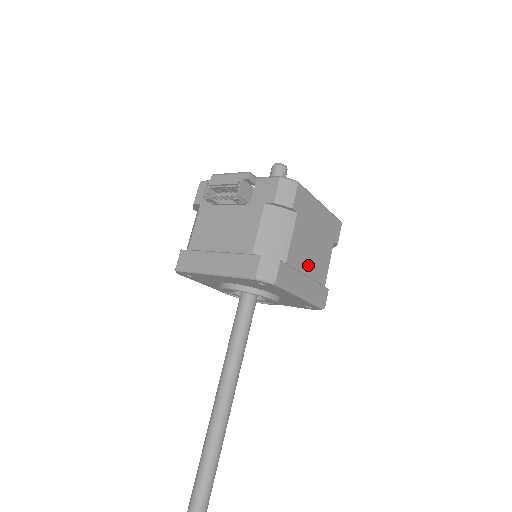
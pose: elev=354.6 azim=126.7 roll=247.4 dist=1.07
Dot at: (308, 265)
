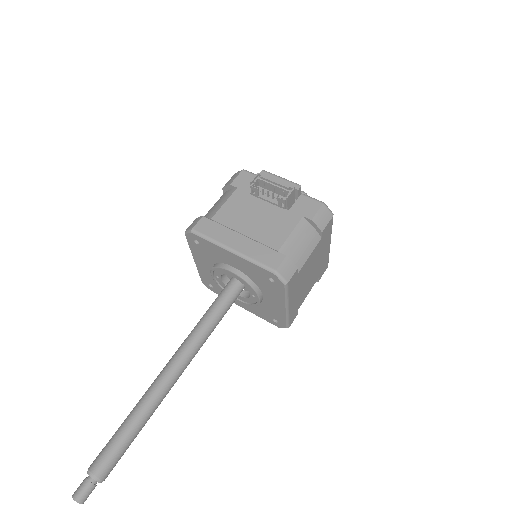
Dot at: (303, 285)
